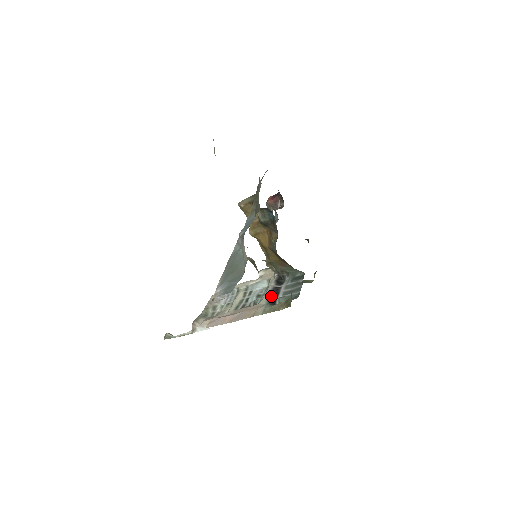
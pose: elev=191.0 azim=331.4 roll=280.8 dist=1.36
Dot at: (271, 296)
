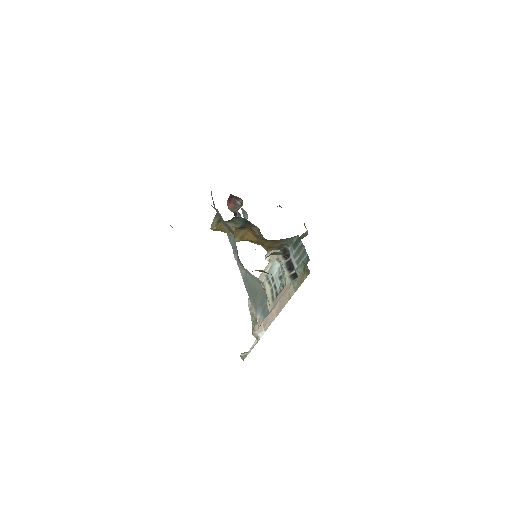
Dot at: (290, 272)
